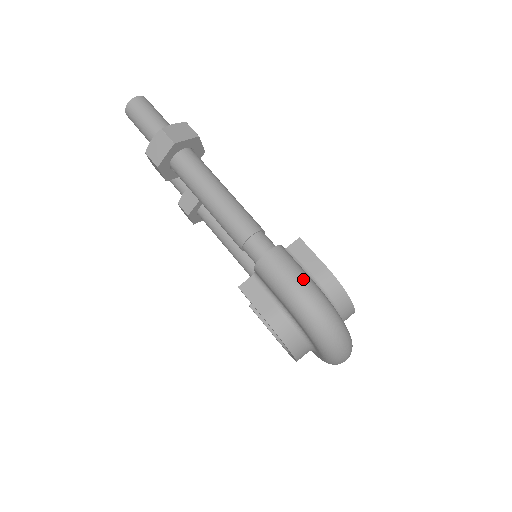
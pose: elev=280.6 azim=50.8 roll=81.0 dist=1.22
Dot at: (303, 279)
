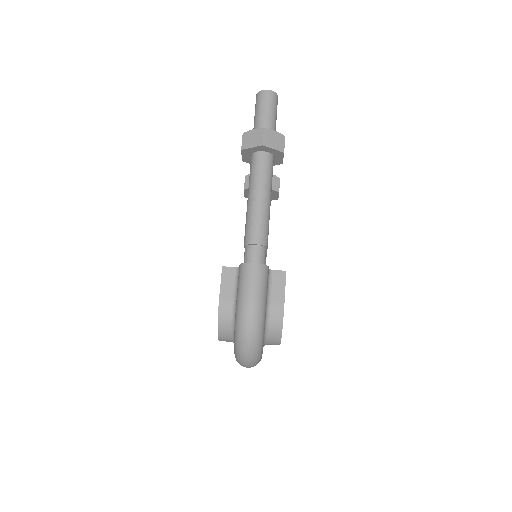
Dot at: (259, 298)
